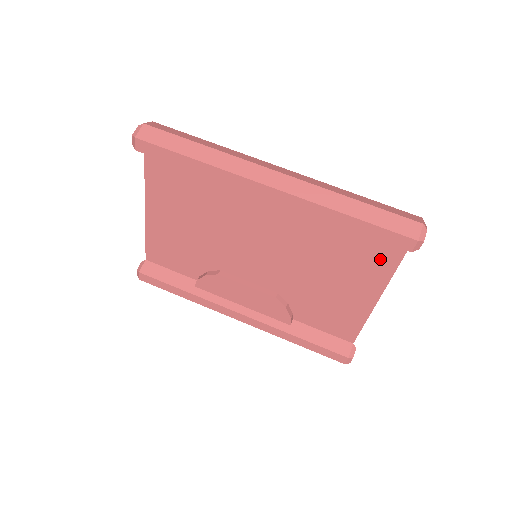
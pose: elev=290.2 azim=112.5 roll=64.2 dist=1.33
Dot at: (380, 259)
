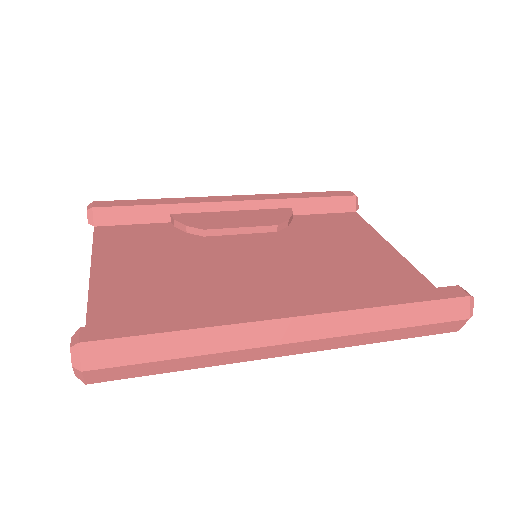
Dot at: (351, 223)
